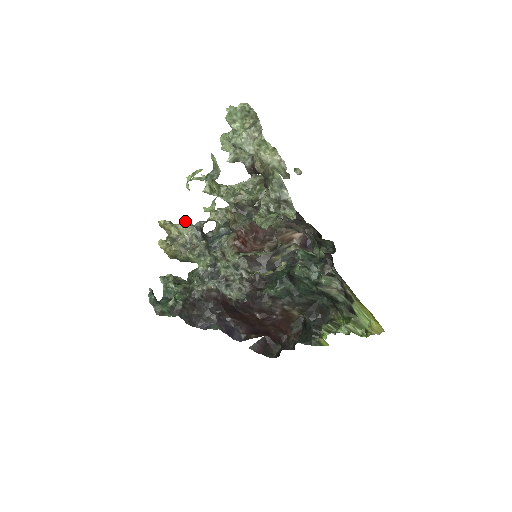
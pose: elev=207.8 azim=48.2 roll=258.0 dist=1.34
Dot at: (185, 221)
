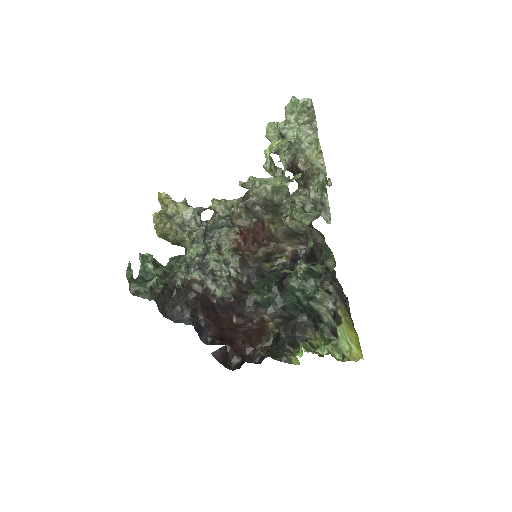
Dot at: occluded
